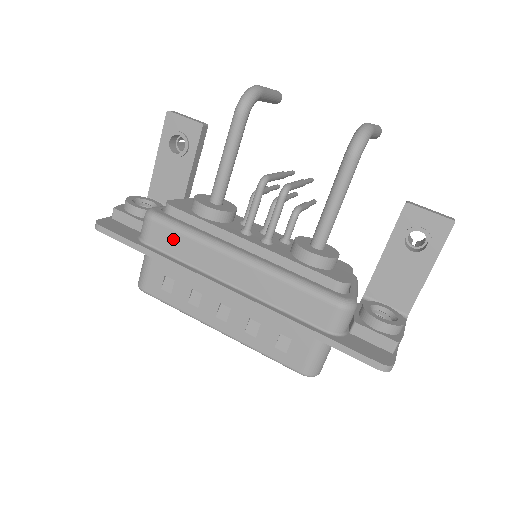
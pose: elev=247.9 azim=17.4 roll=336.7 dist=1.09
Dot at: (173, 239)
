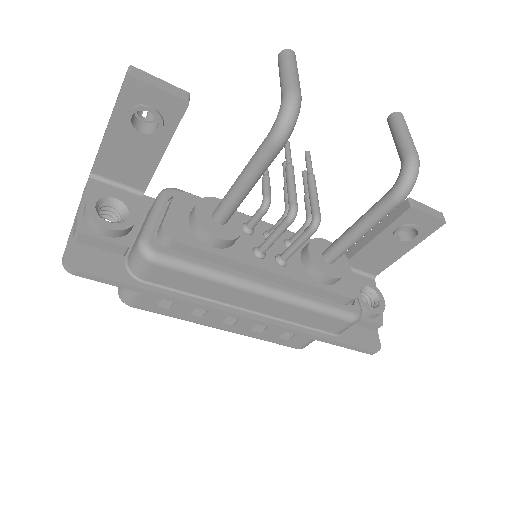
Dot at: (183, 279)
